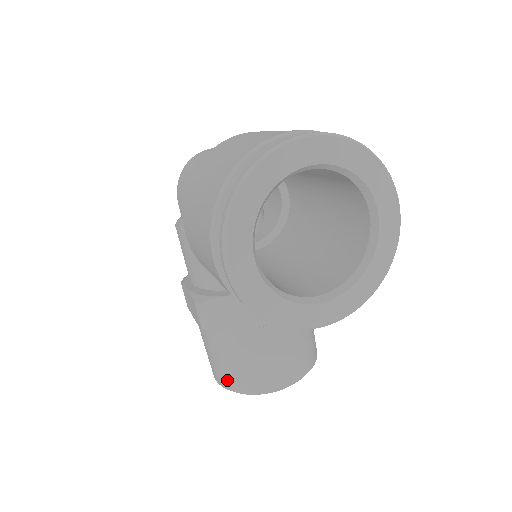
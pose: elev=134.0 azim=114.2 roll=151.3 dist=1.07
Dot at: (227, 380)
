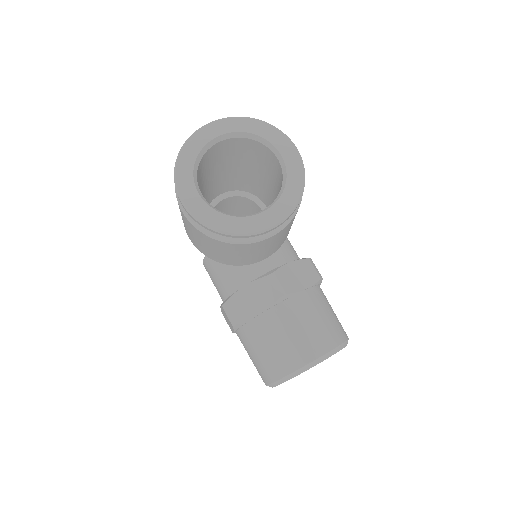
Dot at: (268, 372)
